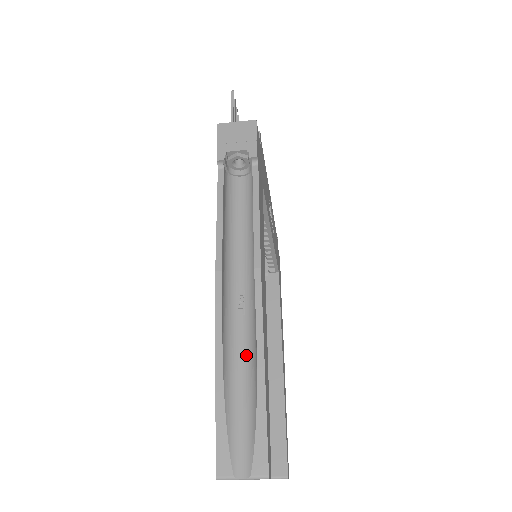
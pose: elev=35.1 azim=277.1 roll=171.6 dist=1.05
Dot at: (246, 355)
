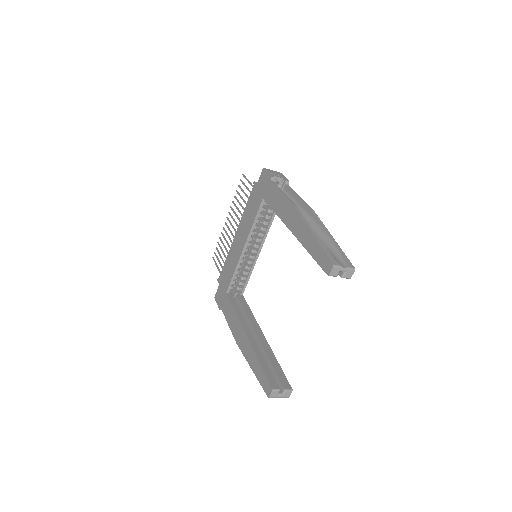
Dot at: (319, 237)
